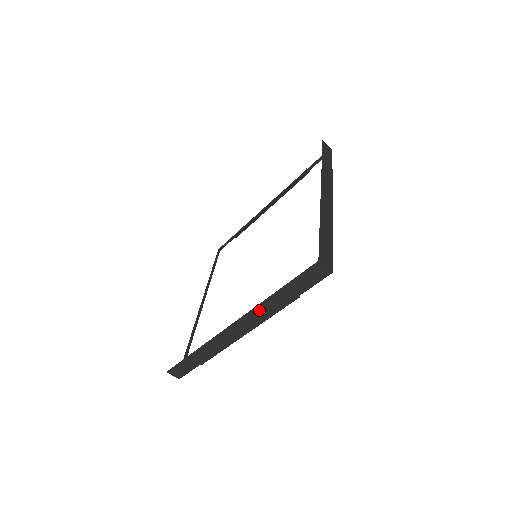
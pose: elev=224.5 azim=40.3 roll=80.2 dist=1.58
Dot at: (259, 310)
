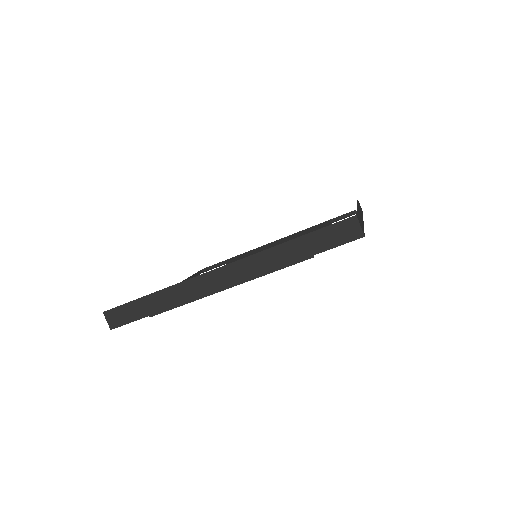
Dot at: (260, 259)
